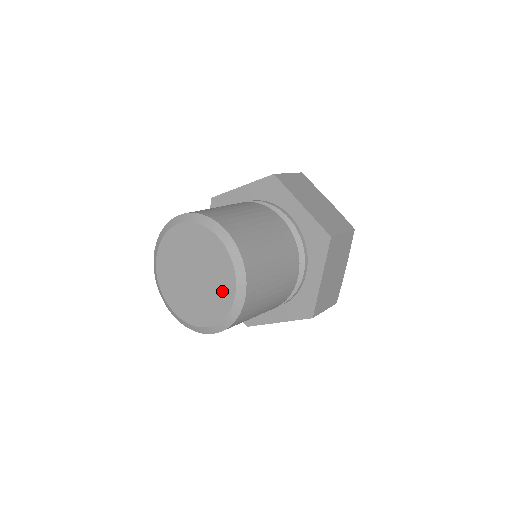
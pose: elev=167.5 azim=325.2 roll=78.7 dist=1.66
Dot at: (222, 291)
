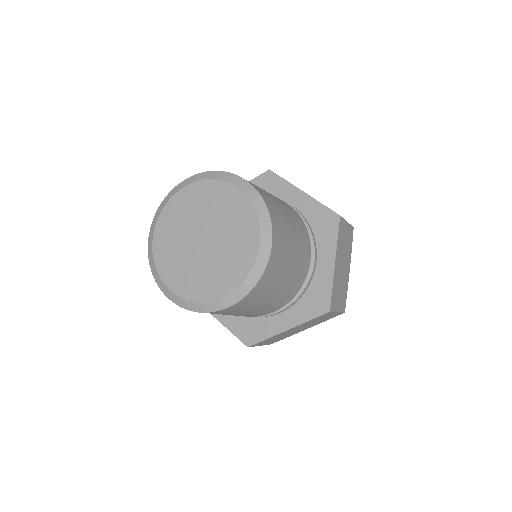
Dot at: (215, 281)
